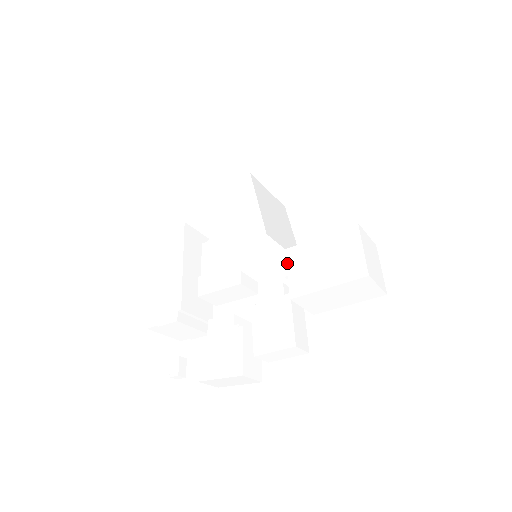
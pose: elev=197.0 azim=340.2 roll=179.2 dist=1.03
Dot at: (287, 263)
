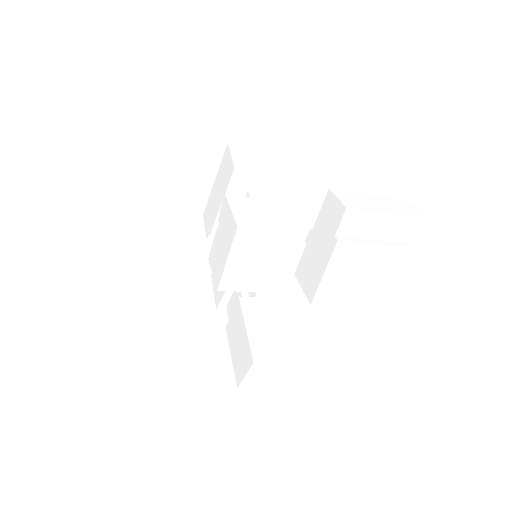
Dot at: (235, 308)
